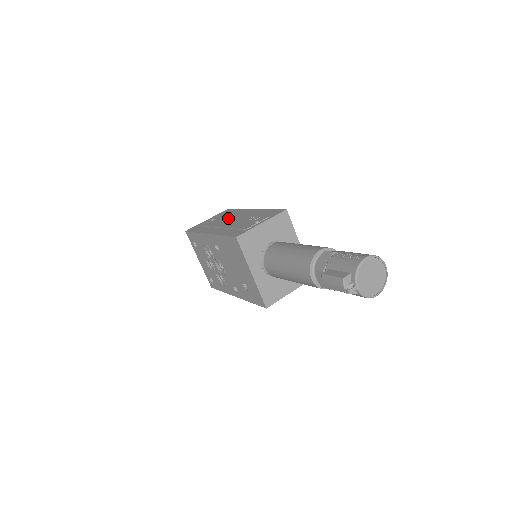
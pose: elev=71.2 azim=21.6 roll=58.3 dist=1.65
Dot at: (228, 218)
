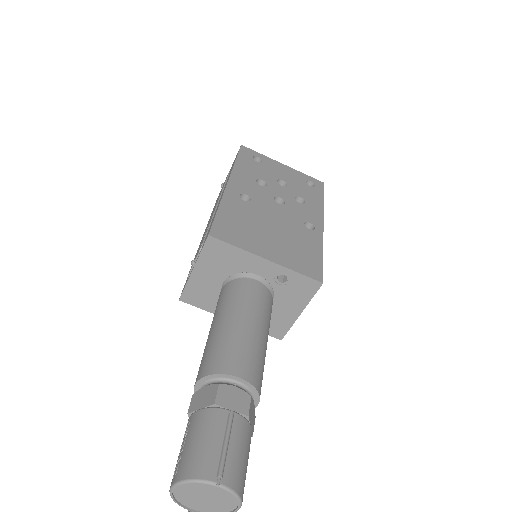
Dot at: (217, 200)
